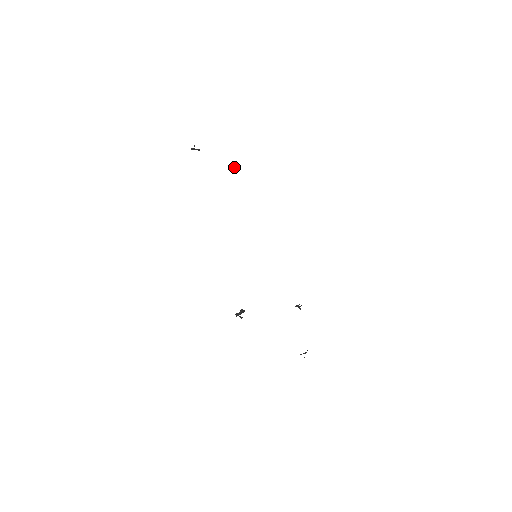
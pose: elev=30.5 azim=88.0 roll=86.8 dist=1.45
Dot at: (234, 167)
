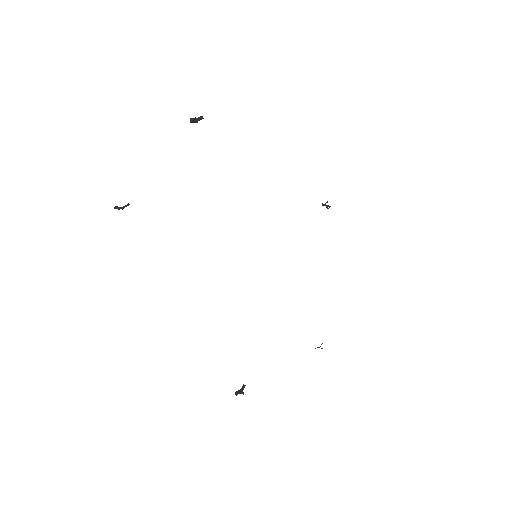
Dot at: (198, 119)
